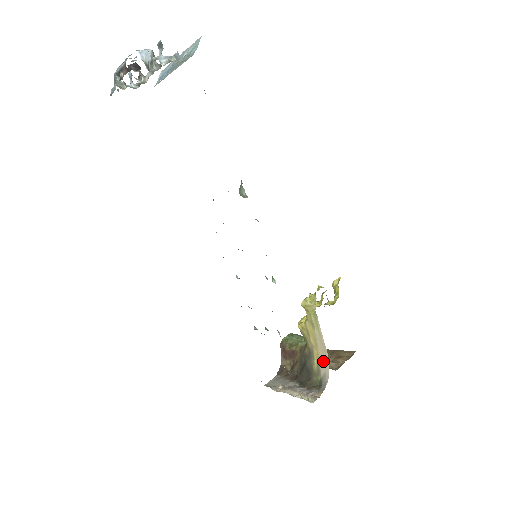
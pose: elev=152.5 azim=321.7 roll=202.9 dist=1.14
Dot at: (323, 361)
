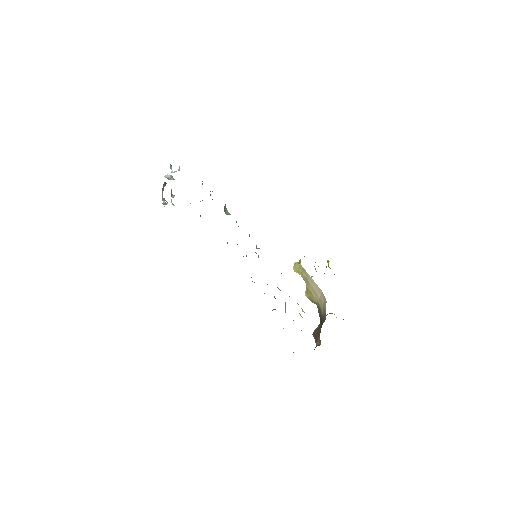
Dot at: (323, 300)
